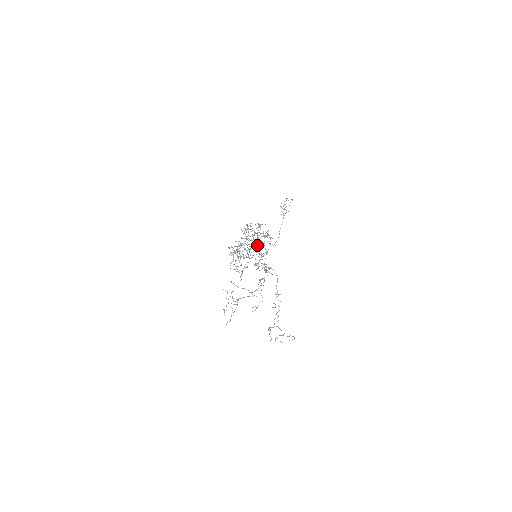
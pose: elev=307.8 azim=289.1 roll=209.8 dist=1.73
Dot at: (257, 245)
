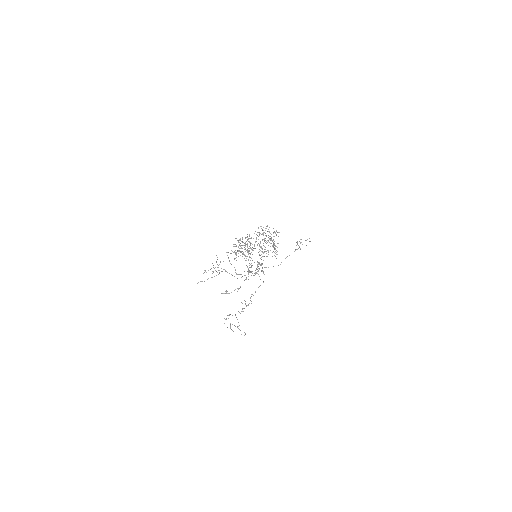
Dot at: occluded
